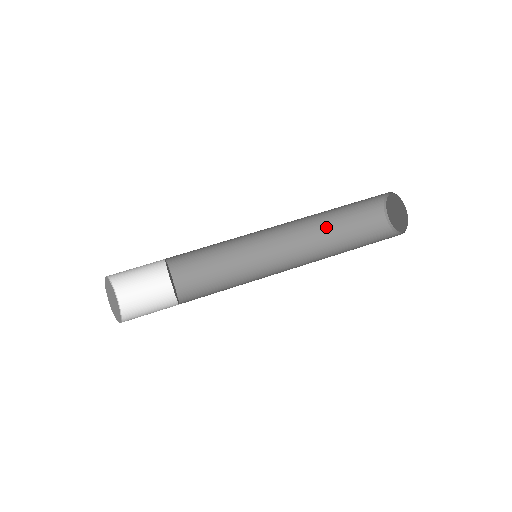
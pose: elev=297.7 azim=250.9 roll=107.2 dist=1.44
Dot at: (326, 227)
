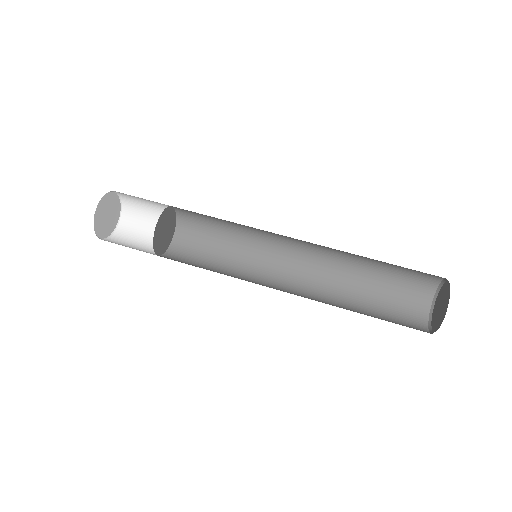
Dot at: (358, 262)
